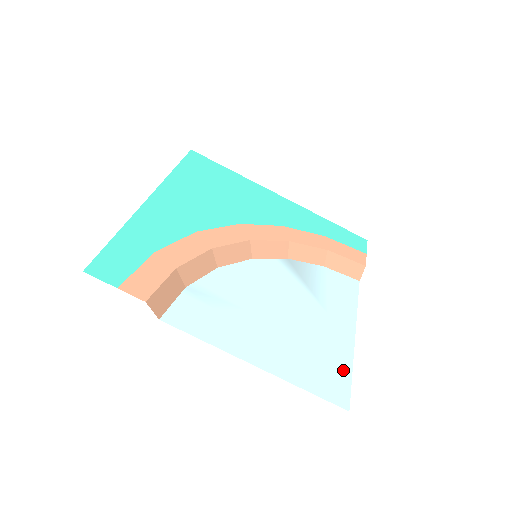
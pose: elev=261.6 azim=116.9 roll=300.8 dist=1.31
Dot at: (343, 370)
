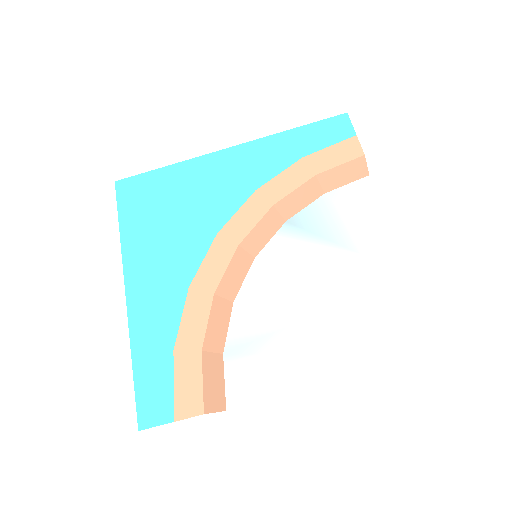
Dot at: (412, 312)
